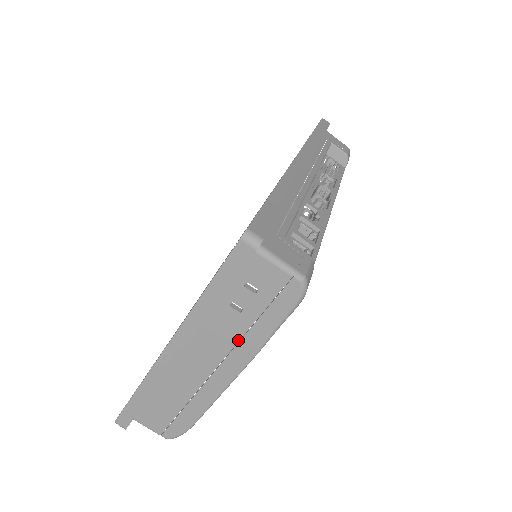
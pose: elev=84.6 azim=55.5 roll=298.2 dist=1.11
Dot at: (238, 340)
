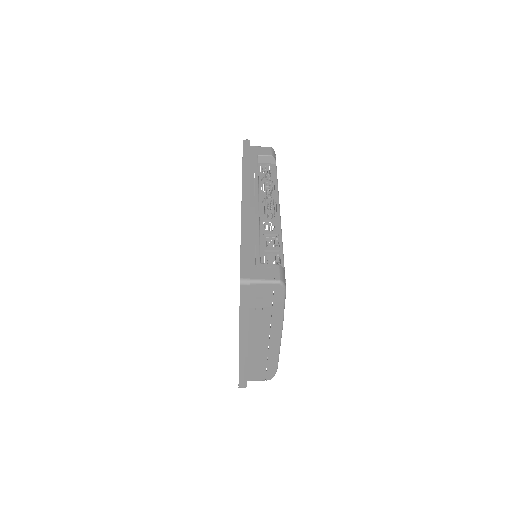
Dot at: (270, 321)
